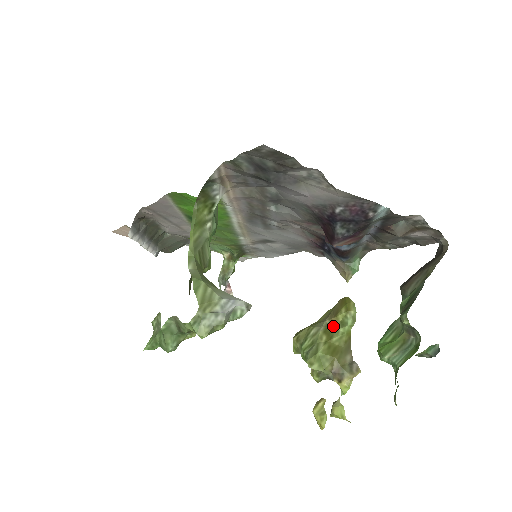
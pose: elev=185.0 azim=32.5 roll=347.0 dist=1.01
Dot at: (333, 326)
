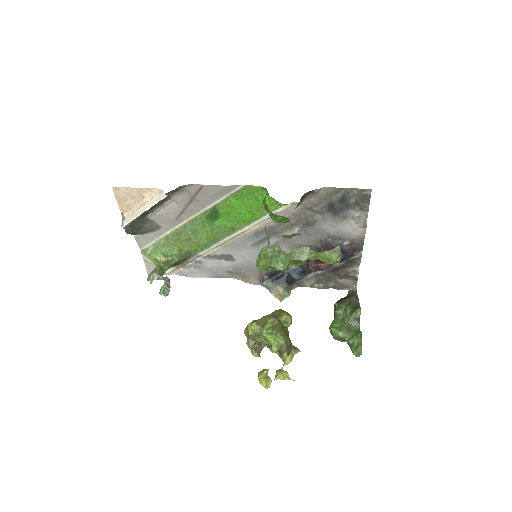
Dot at: (280, 322)
